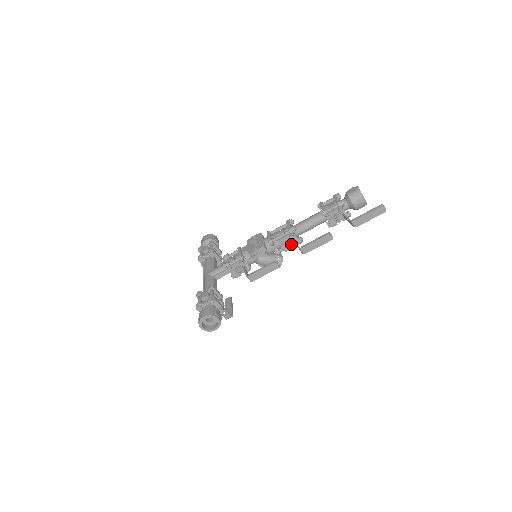
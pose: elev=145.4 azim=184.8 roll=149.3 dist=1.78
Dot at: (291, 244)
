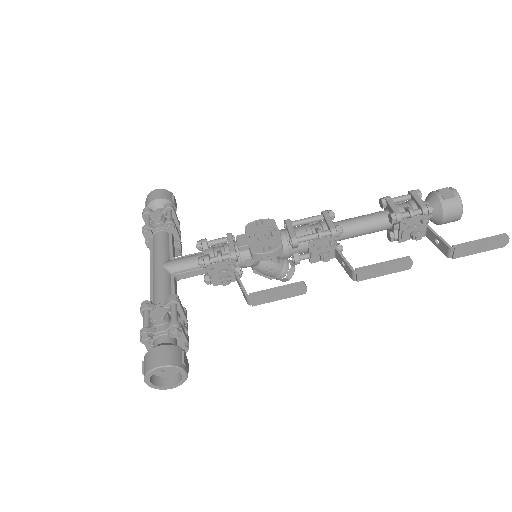
Dot at: (330, 255)
